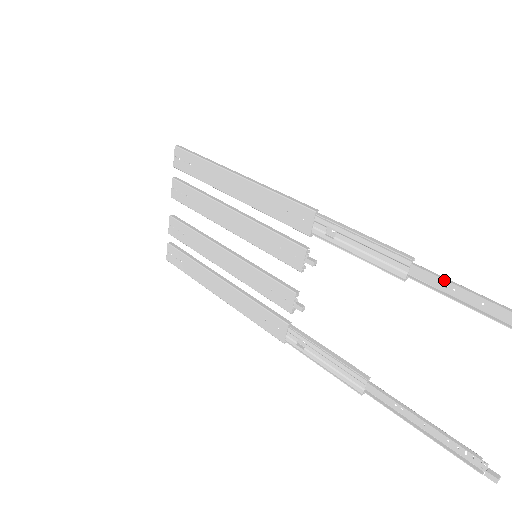
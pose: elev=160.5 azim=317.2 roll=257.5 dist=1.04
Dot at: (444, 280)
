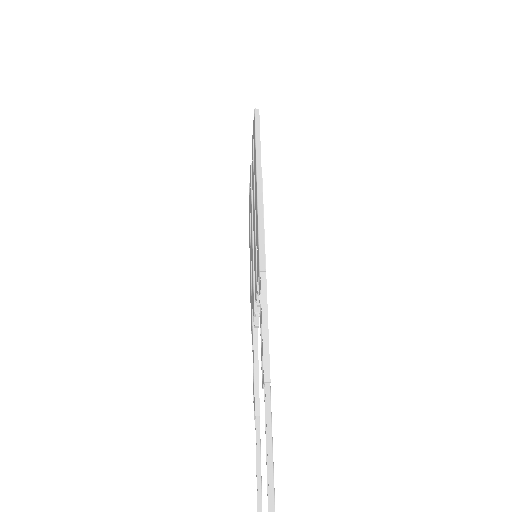
Dot at: (271, 420)
